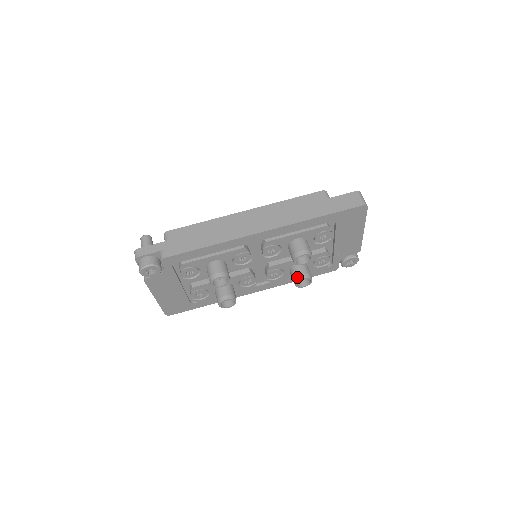
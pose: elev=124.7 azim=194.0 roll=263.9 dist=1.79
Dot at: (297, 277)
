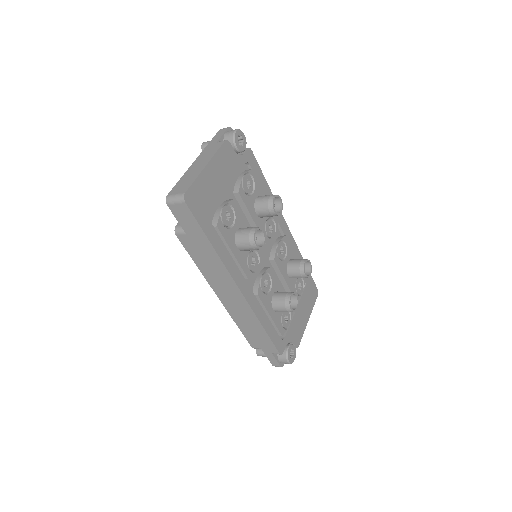
Dot at: occluded
